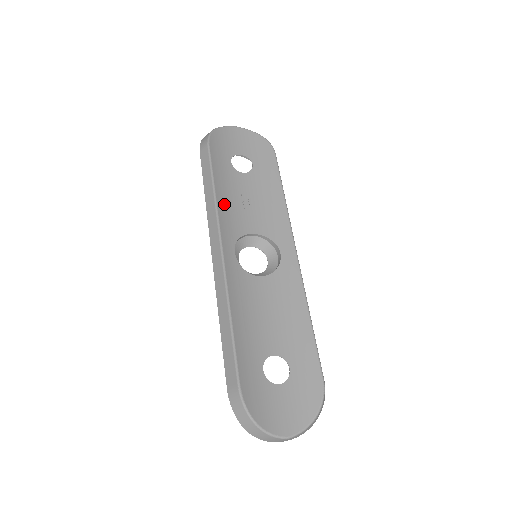
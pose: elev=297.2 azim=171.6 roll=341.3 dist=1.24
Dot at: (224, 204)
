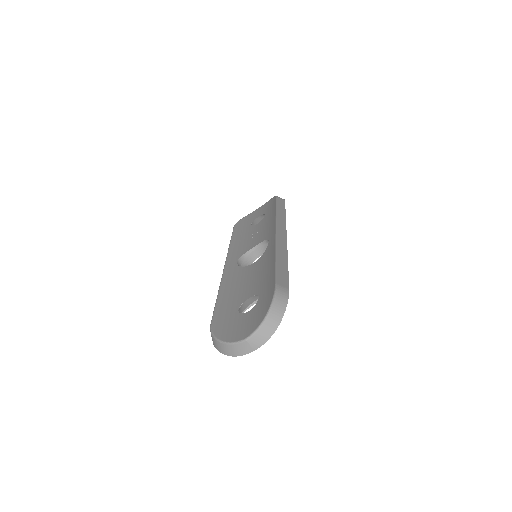
Dot at: (237, 245)
